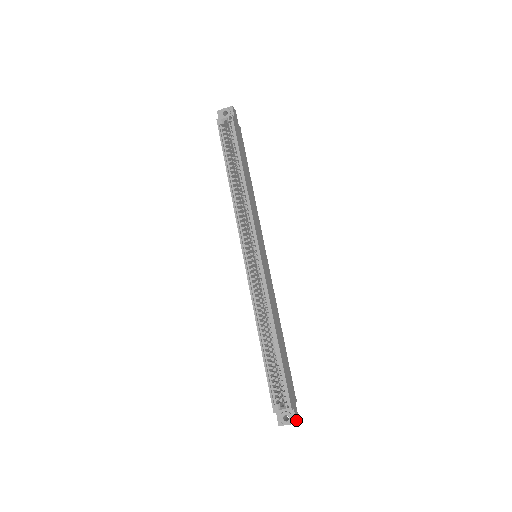
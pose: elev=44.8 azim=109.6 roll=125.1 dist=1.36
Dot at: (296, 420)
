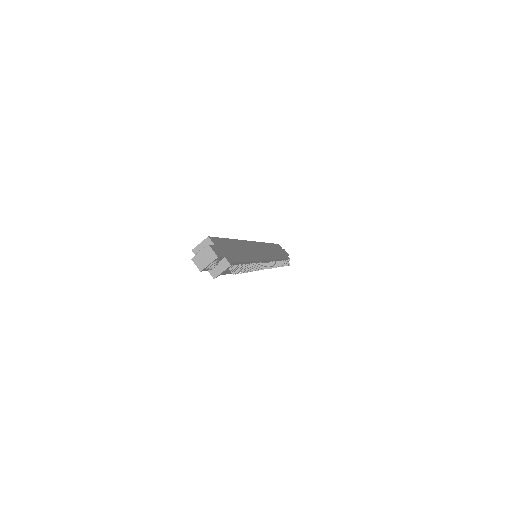
Dot at: (210, 246)
